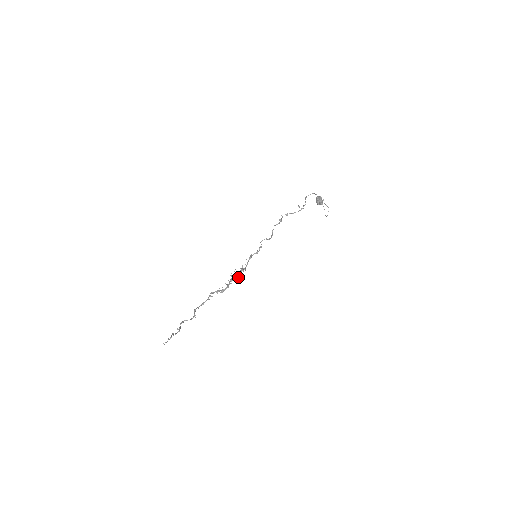
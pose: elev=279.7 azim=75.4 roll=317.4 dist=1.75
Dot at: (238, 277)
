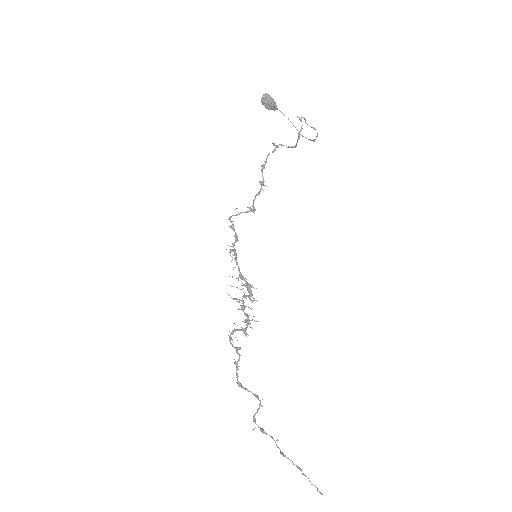
Dot at: (252, 300)
